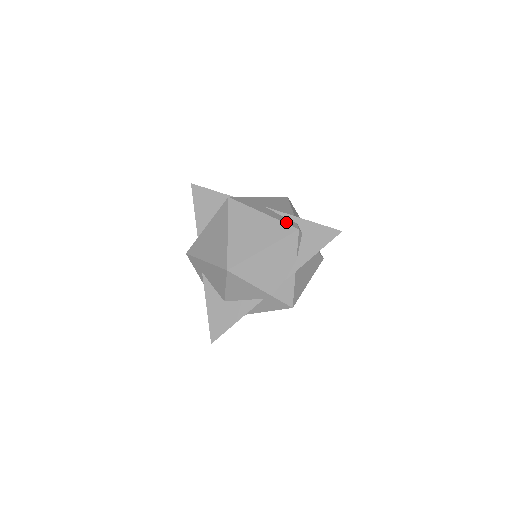
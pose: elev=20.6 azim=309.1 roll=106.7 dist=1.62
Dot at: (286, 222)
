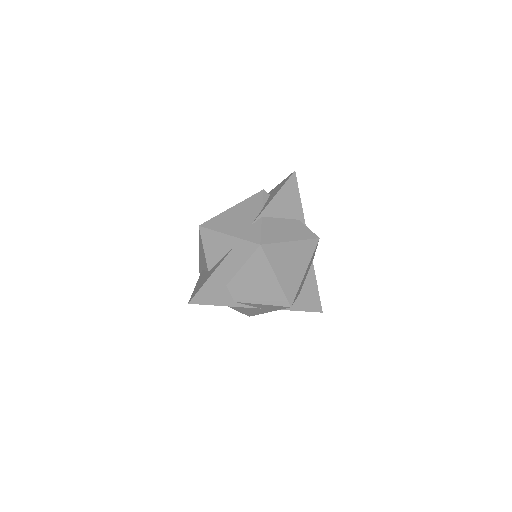
Dot at: occluded
